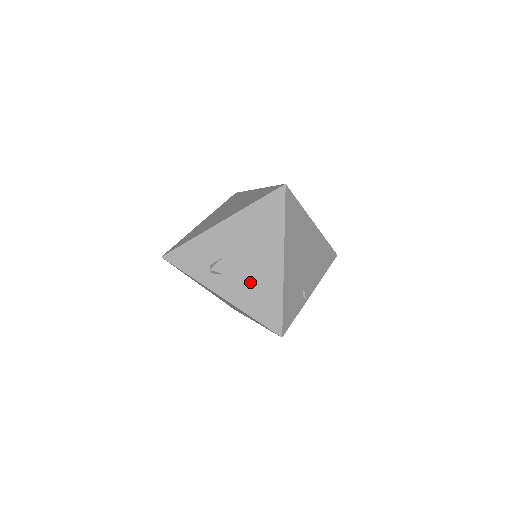
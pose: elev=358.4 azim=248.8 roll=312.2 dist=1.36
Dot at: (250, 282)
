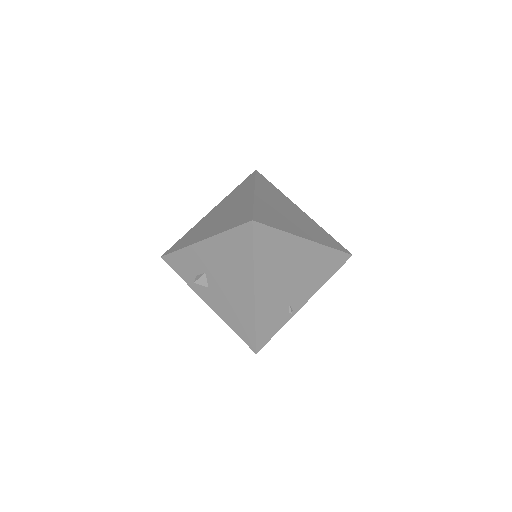
Dot at: (228, 301)
